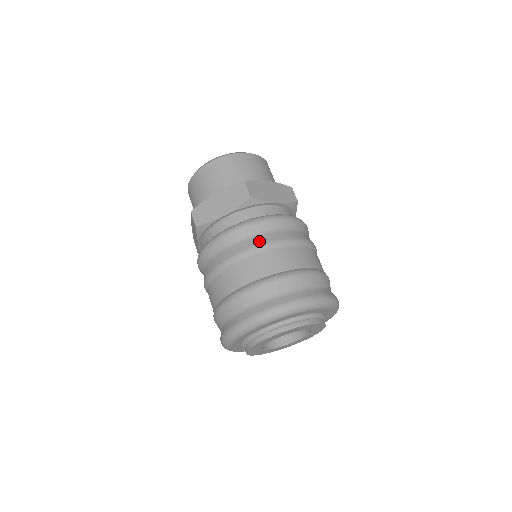
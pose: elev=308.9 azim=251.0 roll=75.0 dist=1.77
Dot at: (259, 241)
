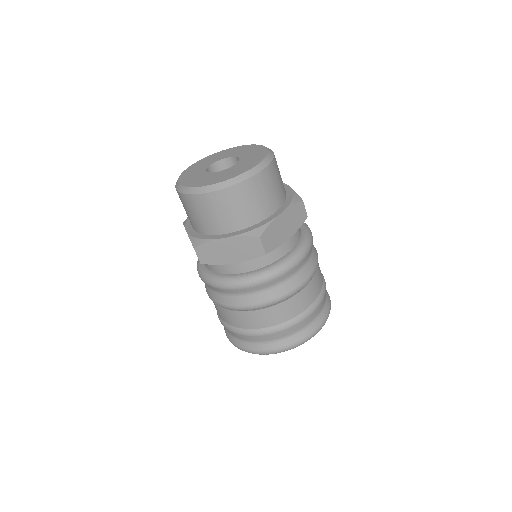
Dot at: (315, 260)
